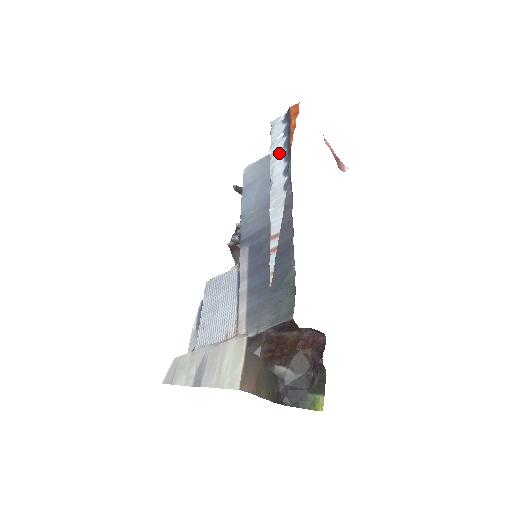
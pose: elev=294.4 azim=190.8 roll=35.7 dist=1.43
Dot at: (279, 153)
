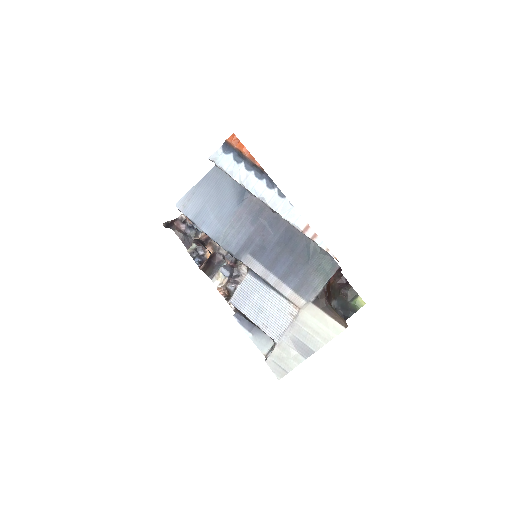
Dot at: (248, 176)
